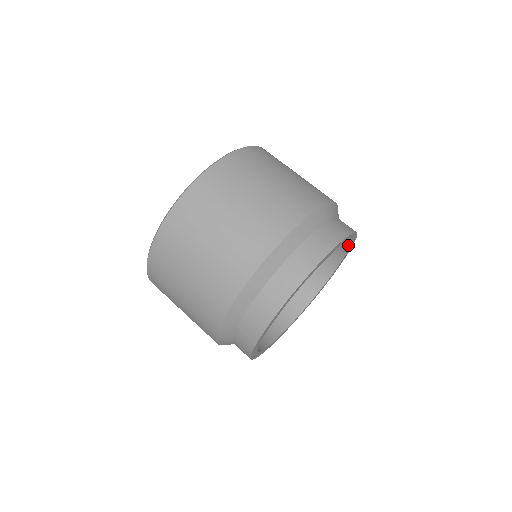
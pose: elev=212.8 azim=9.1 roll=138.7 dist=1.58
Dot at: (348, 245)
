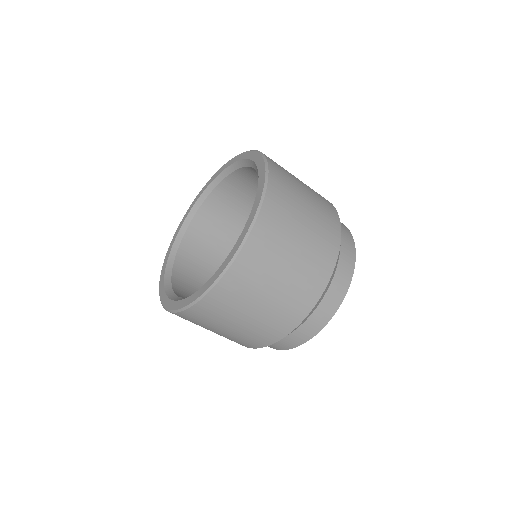
Dot at: occluded
